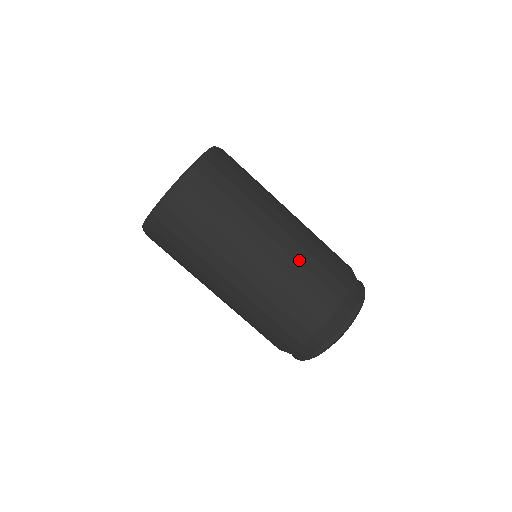
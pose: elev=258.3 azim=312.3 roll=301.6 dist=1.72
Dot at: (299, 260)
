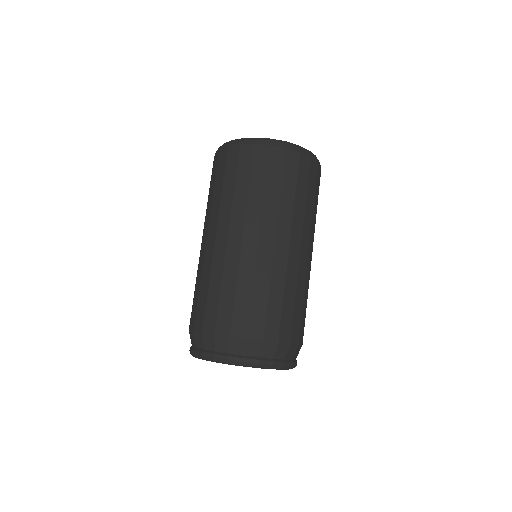
Dot at: occluded
